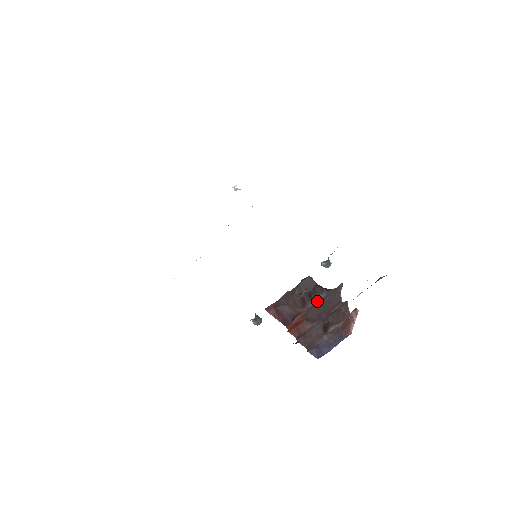
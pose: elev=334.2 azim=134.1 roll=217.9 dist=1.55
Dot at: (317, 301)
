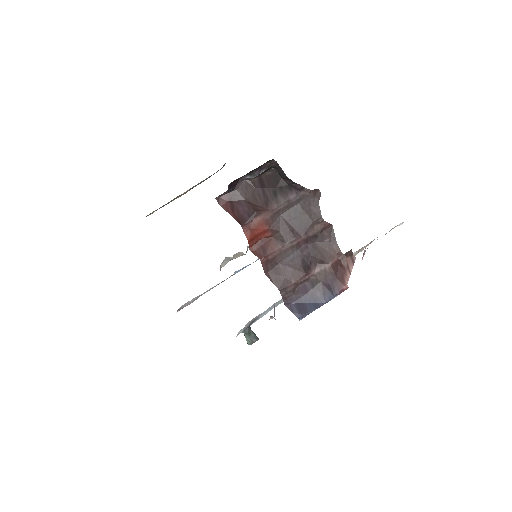
Dot at: (284, 202)
